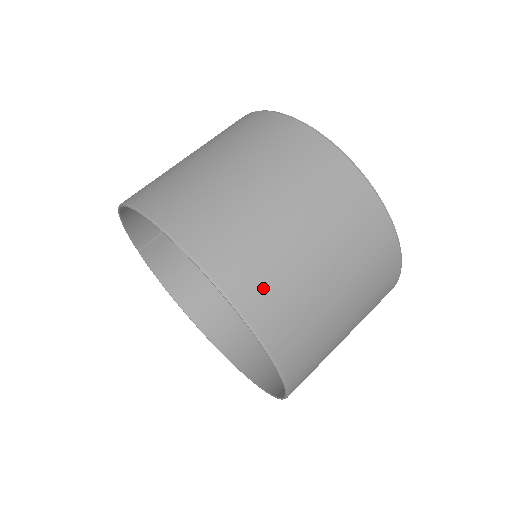
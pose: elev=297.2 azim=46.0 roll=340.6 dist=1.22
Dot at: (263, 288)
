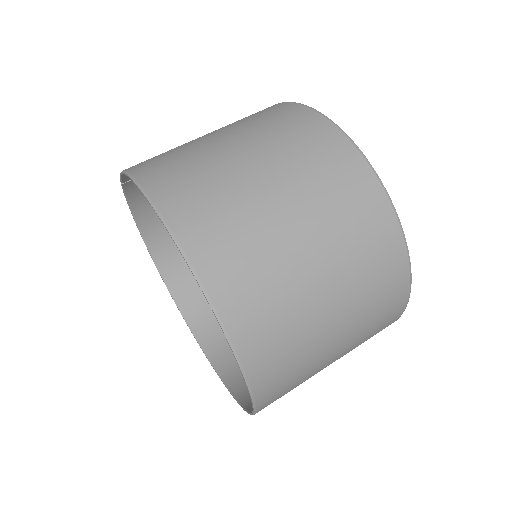
Dot at: (281, 375)
